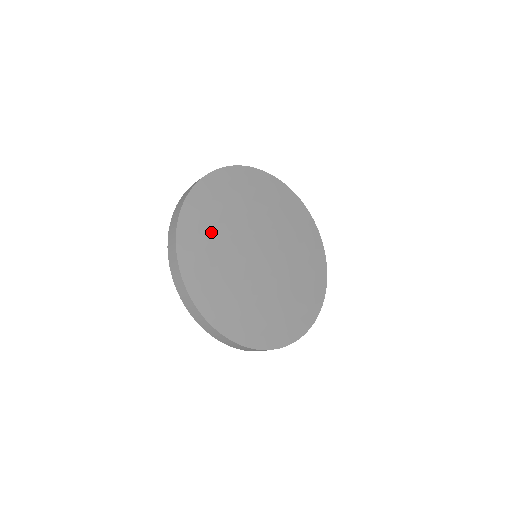
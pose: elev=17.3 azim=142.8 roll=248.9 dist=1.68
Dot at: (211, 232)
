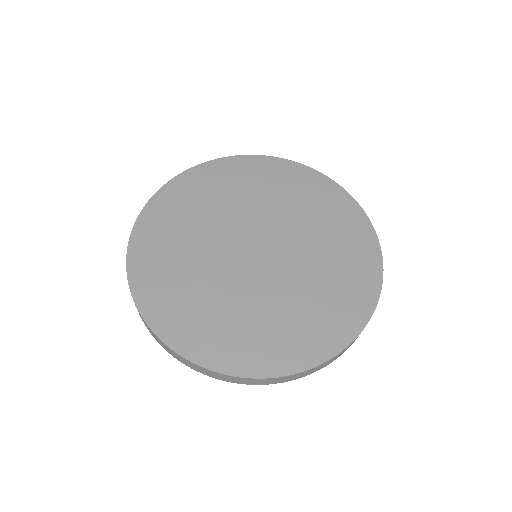
Dot at: (178, 276)
